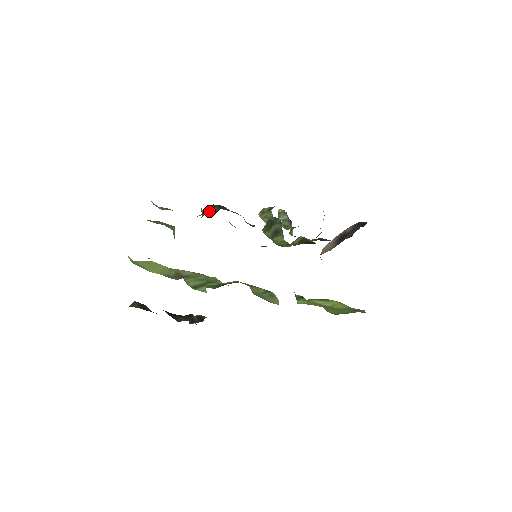
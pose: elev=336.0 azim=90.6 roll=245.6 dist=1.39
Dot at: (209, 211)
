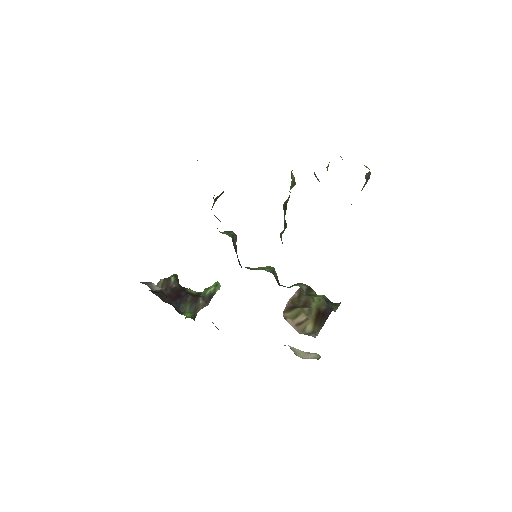
Dot at: occluded
